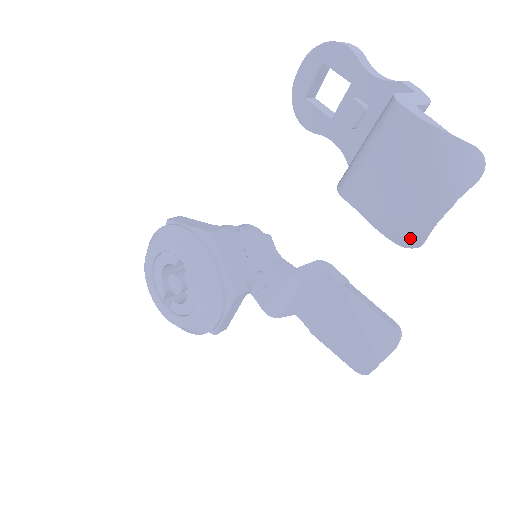
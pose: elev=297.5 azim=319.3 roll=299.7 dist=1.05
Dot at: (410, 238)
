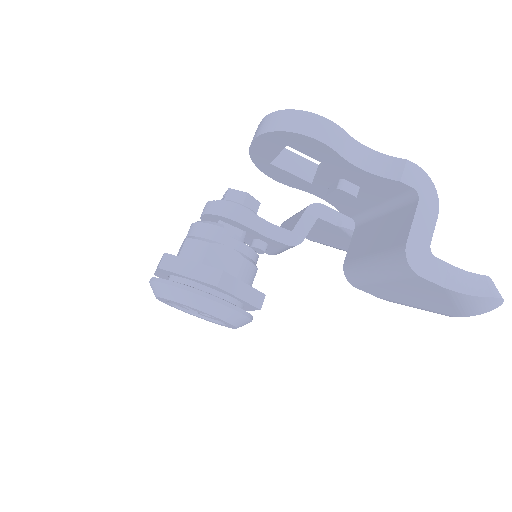
Dot at: occluded
